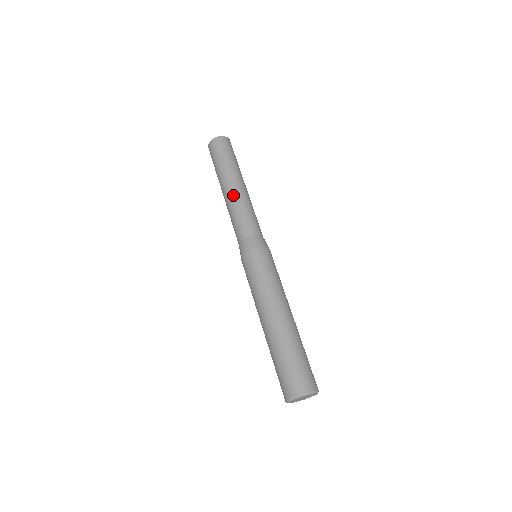
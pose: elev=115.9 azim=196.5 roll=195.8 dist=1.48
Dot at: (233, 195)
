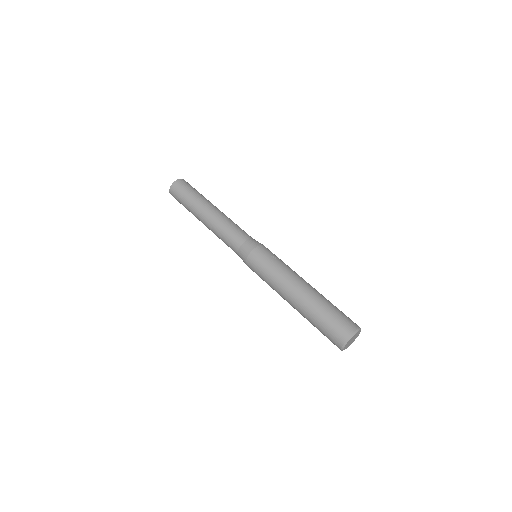
Dot at: (214, 217)
